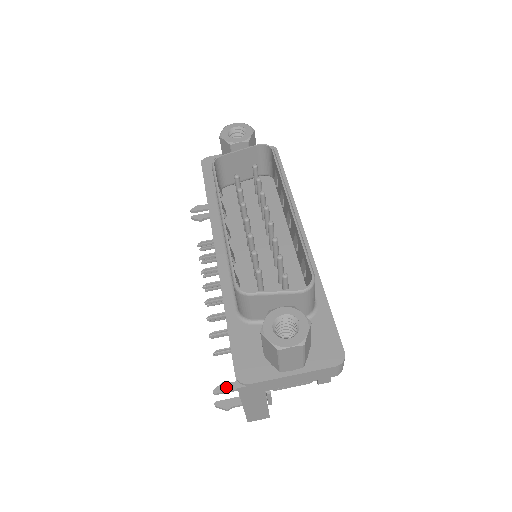
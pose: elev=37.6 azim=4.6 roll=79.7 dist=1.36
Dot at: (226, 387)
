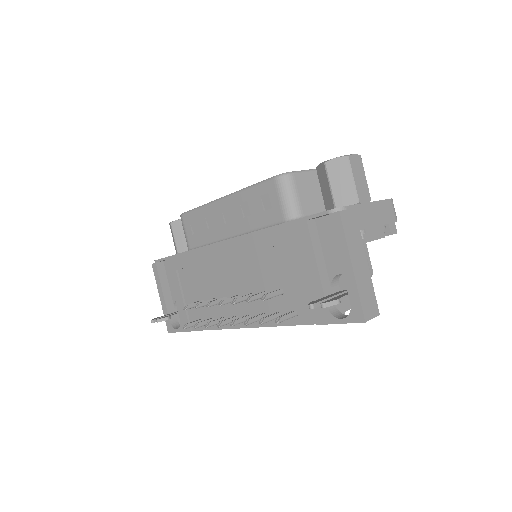
Dot at: (318, 300)
